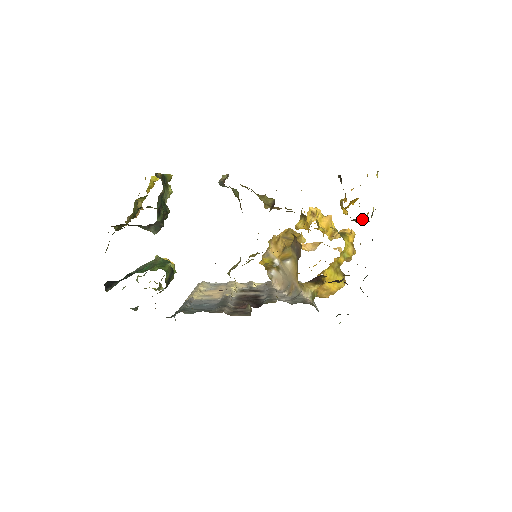
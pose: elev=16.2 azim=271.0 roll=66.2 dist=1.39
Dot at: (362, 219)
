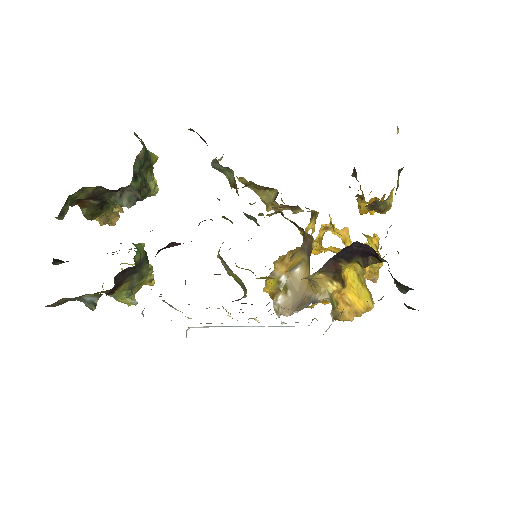
Dot at: (386, 200)
